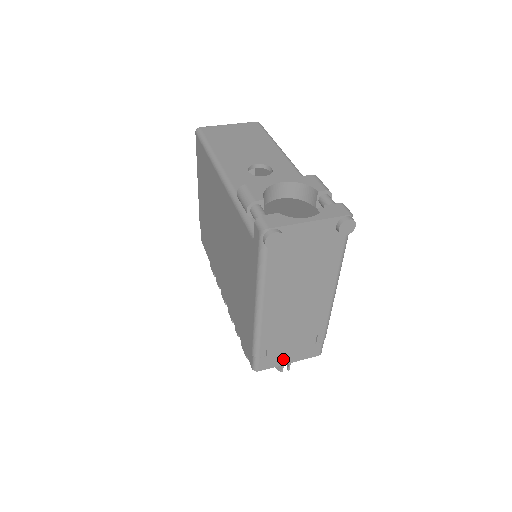
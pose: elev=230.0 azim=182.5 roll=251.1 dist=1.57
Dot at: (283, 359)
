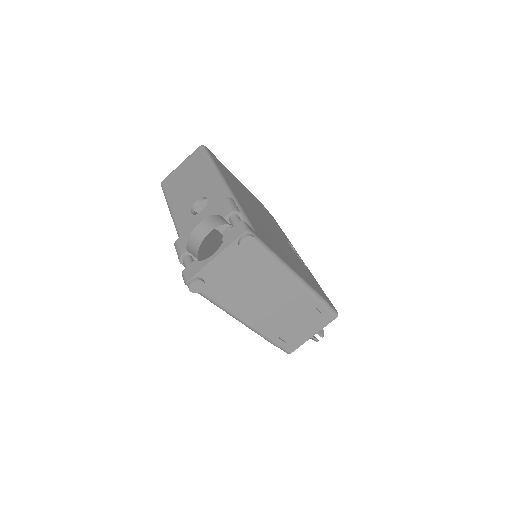
Dot at: (304, 336)
